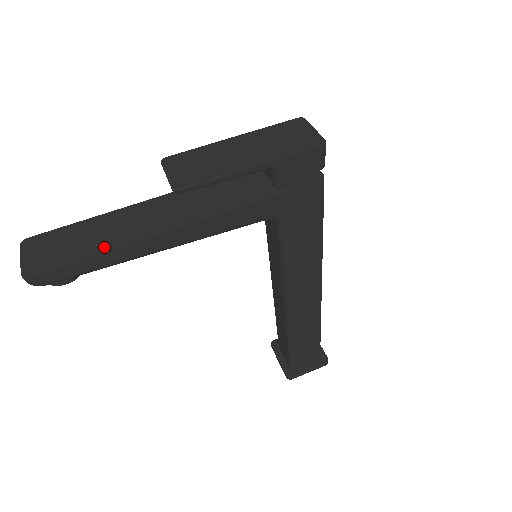
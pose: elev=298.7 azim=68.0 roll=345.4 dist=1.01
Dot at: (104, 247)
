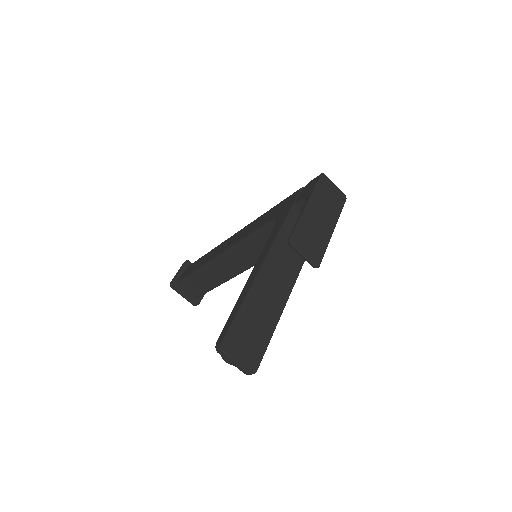
Dot at: (275, 321)
